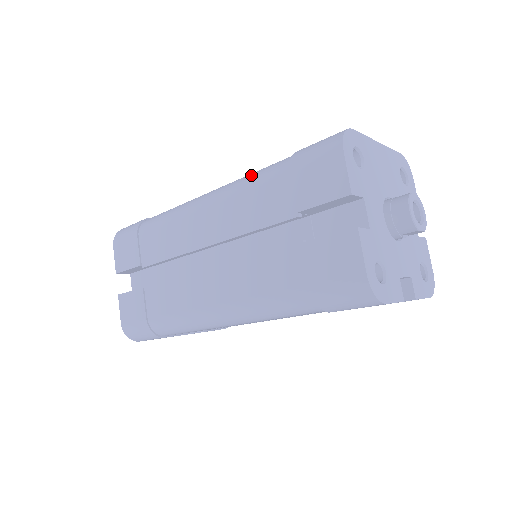
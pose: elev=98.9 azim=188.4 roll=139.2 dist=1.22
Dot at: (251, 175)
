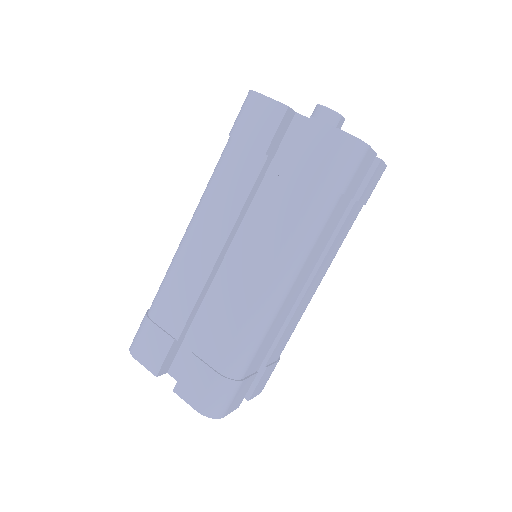
Dot at: (210, 178)
